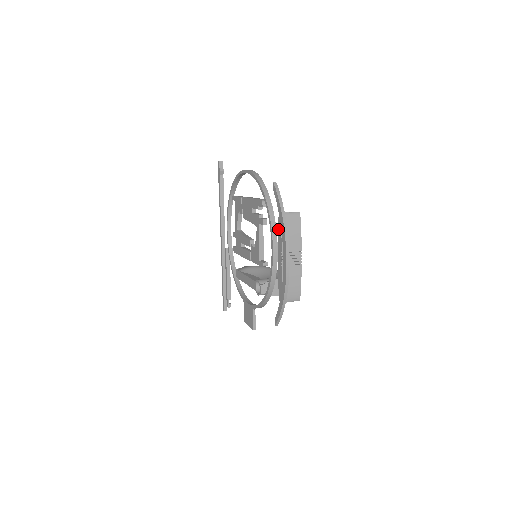
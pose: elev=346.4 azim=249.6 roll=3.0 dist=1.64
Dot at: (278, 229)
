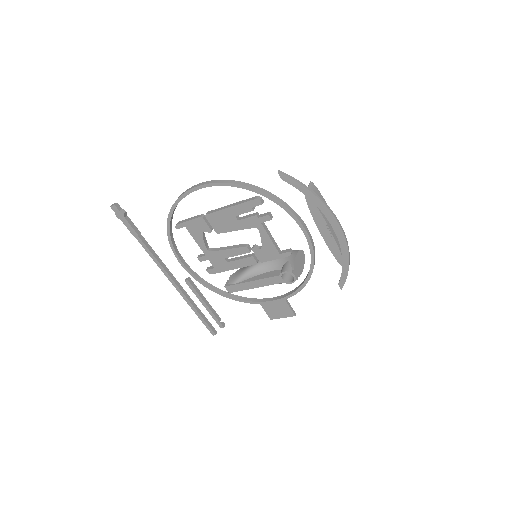
Dot at: (310, 209)
